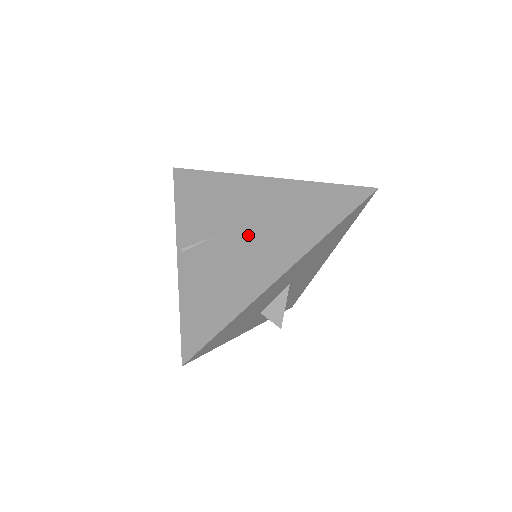
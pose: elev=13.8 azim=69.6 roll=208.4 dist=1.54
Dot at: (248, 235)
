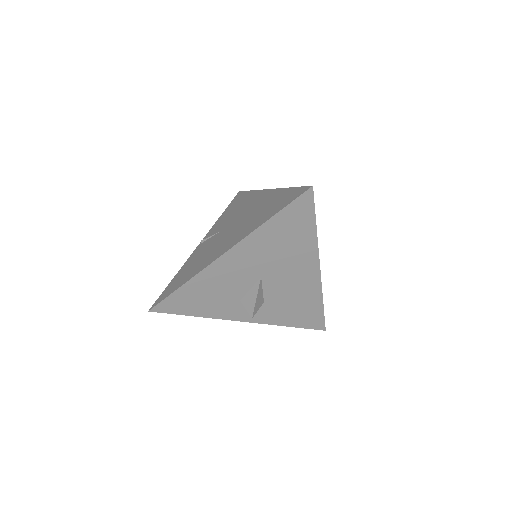
Dot at: (232, 229)
